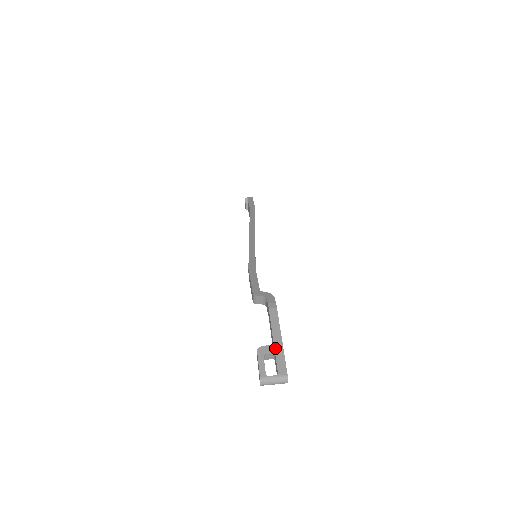
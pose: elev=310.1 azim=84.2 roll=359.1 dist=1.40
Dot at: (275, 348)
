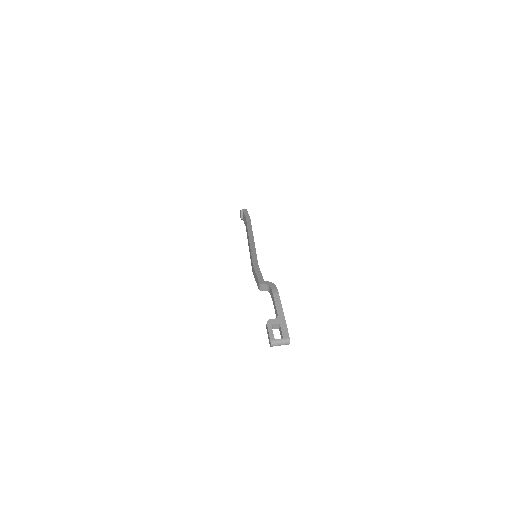
Dot at: (279, 320)
